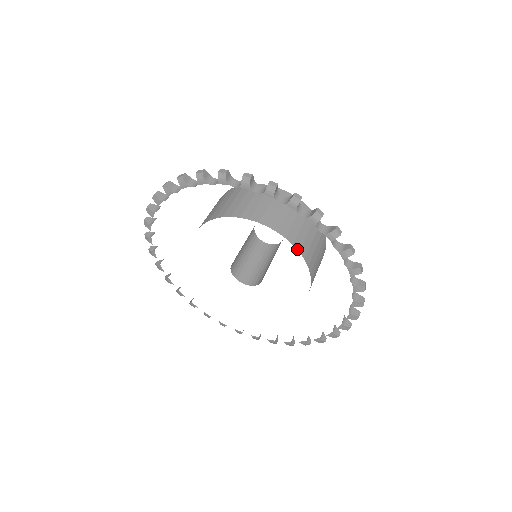
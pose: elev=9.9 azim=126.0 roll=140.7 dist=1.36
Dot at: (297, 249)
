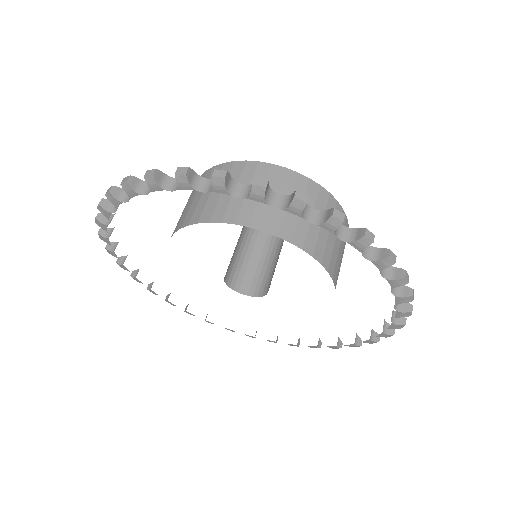
Dot at: (334, 283)
